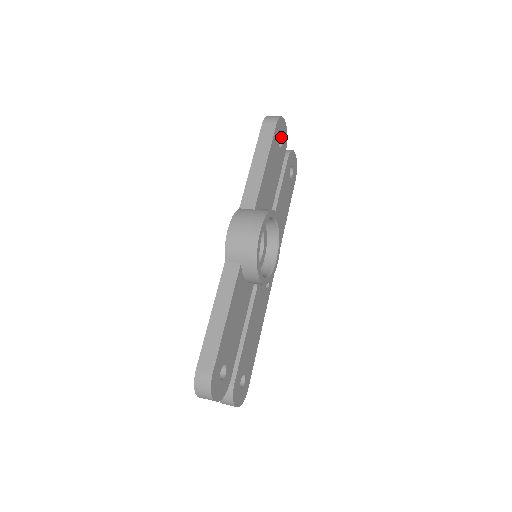
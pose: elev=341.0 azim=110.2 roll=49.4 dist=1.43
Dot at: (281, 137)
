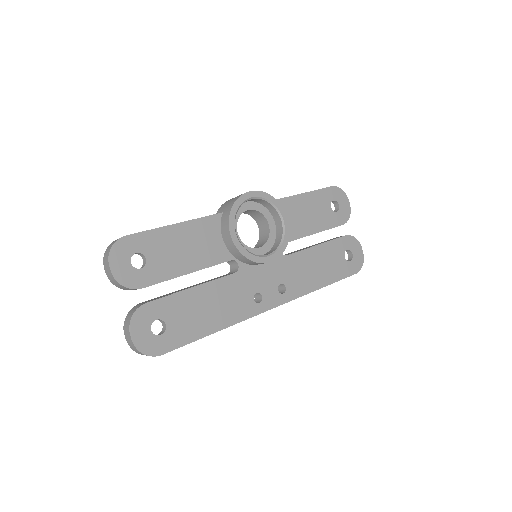
Dot at: (339, 207)
